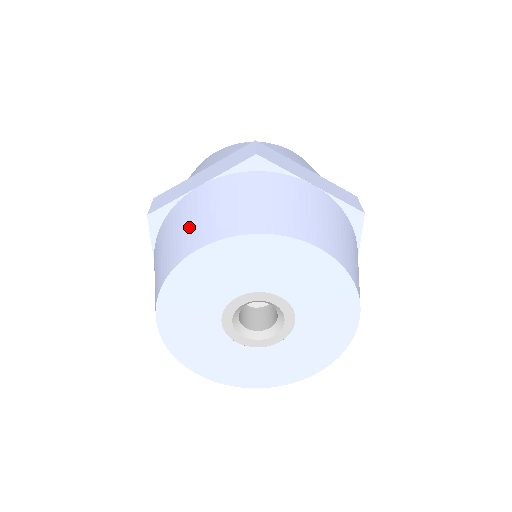
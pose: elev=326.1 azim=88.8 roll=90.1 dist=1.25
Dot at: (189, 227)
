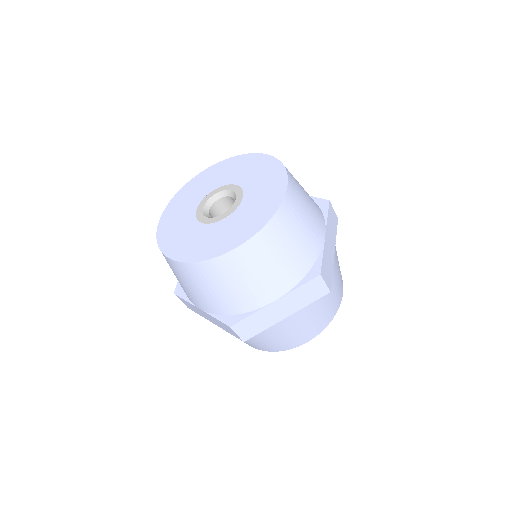
Dot at: (292, 337)
